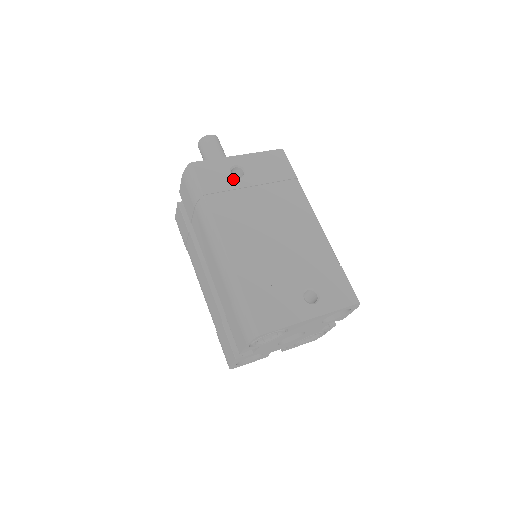
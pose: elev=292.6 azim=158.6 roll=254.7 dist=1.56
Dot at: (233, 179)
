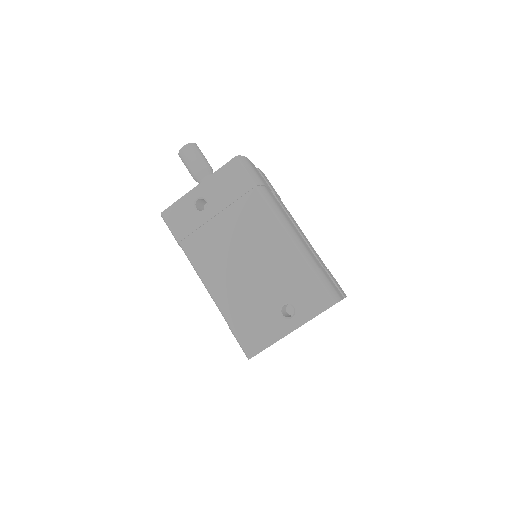
Dot at: (198, 215)
